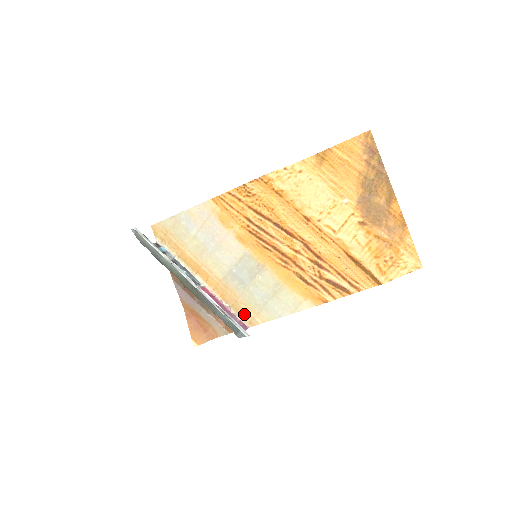
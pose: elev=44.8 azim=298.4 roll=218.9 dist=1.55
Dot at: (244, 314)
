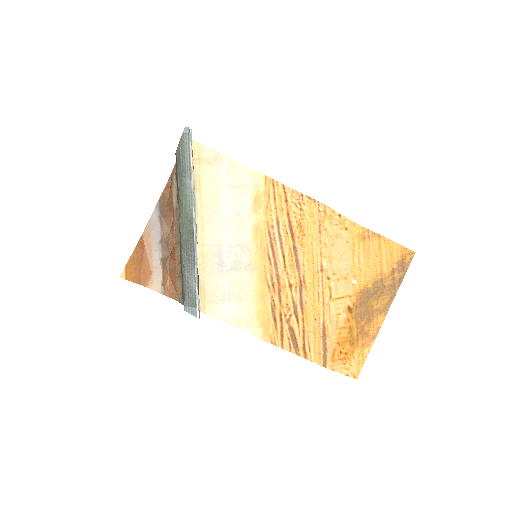
Dot at: occluded
